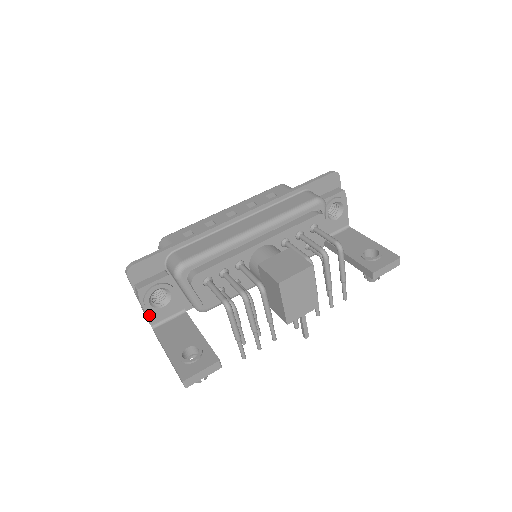
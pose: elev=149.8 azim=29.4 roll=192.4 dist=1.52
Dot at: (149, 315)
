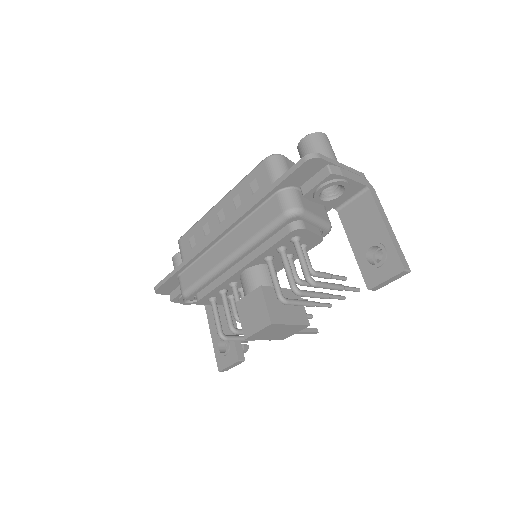
Dot at: occluded
